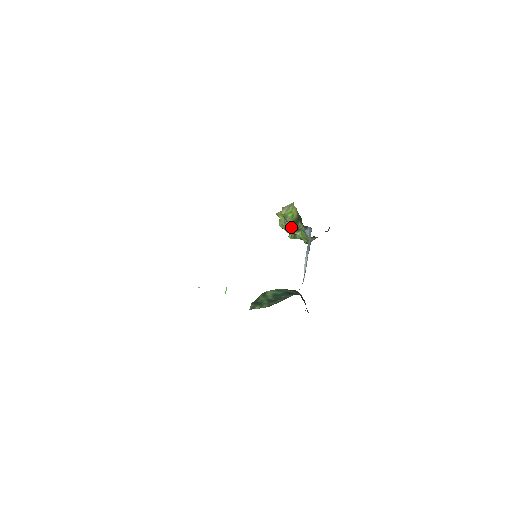
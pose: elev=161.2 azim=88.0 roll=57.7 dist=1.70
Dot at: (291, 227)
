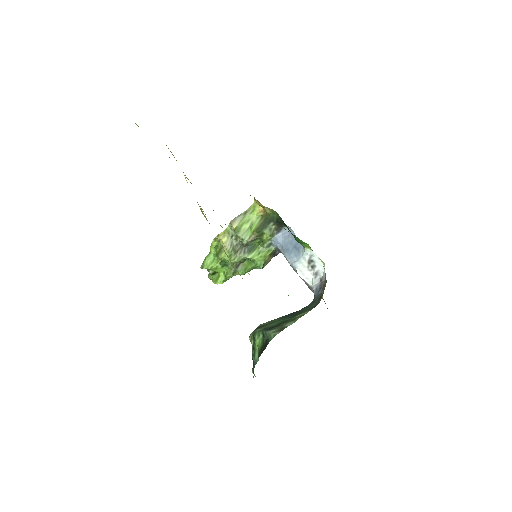
Dot at: (240, 249)
